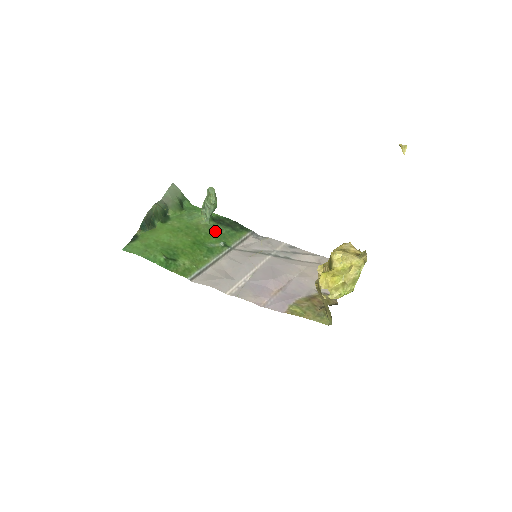
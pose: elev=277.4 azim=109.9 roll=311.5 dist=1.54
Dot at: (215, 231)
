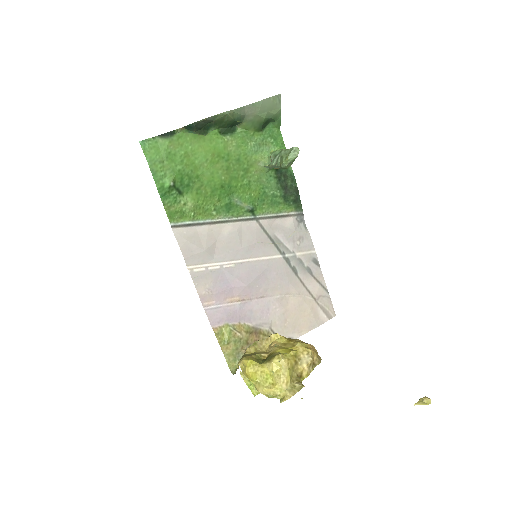
Dot at: (261, 186)
